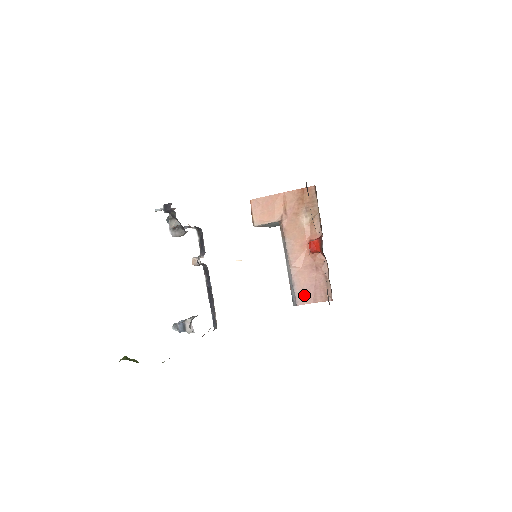
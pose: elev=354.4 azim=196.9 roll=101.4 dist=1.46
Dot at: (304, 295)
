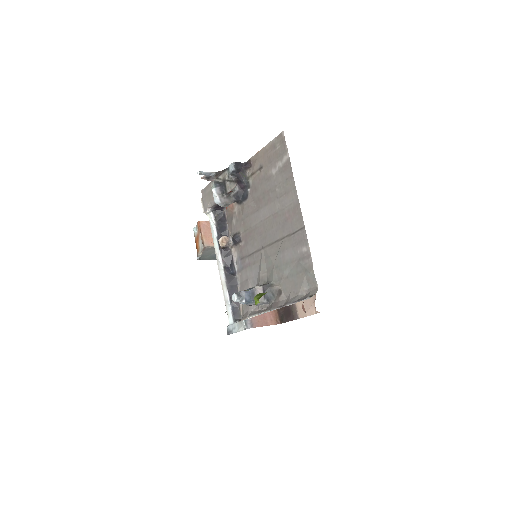
Dot at: (257, 318)
